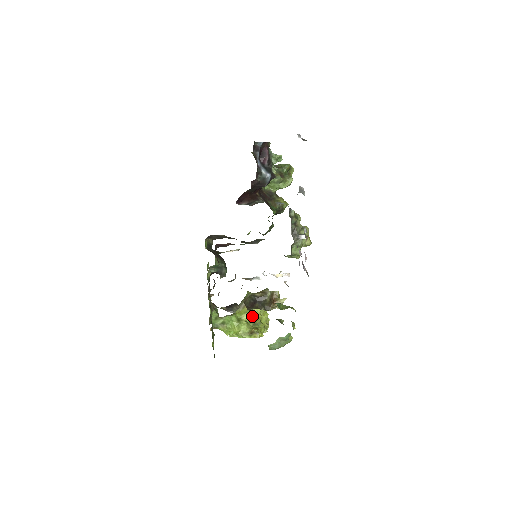
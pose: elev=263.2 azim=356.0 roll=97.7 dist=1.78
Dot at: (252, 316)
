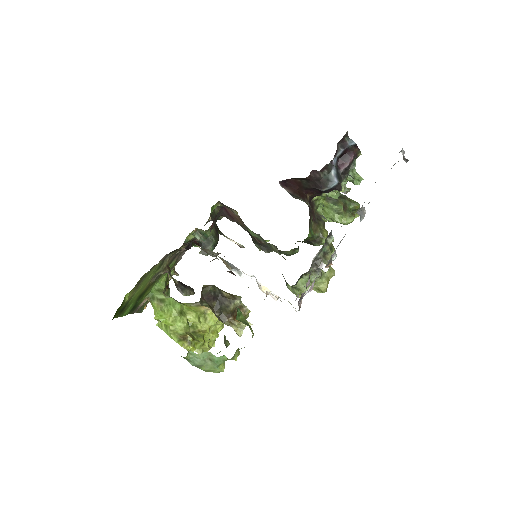
Dot at: (199, 322)
